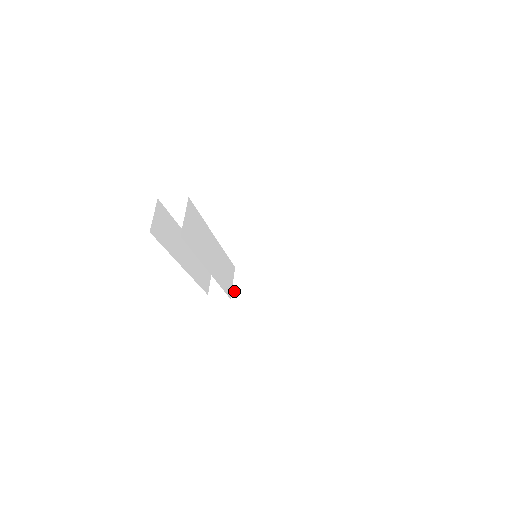
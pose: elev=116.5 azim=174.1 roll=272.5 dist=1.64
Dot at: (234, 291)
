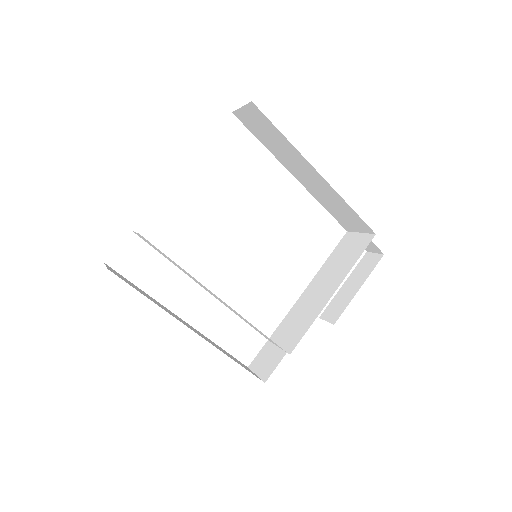
Dot at: (286, 348)
